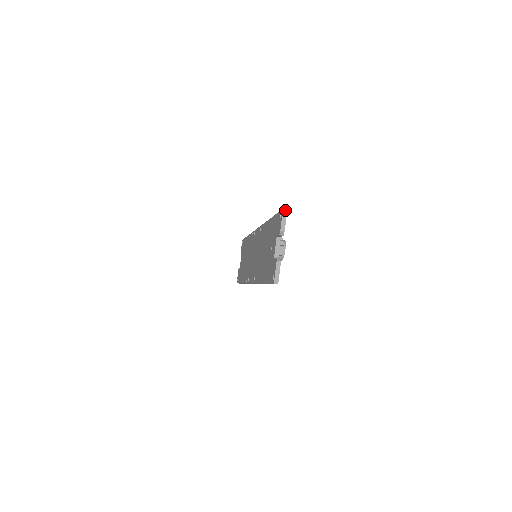
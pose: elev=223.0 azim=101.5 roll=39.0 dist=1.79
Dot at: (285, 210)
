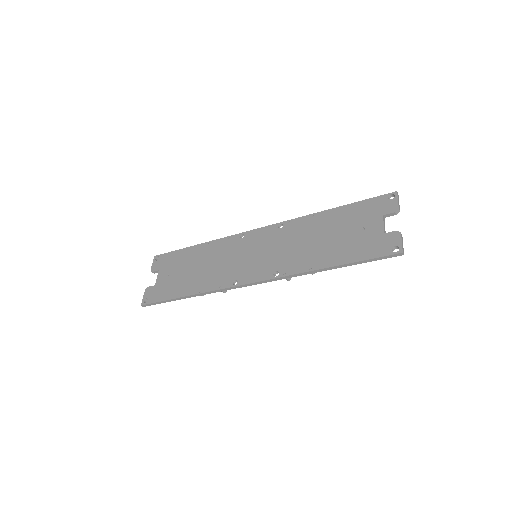
Dot at: occluded
